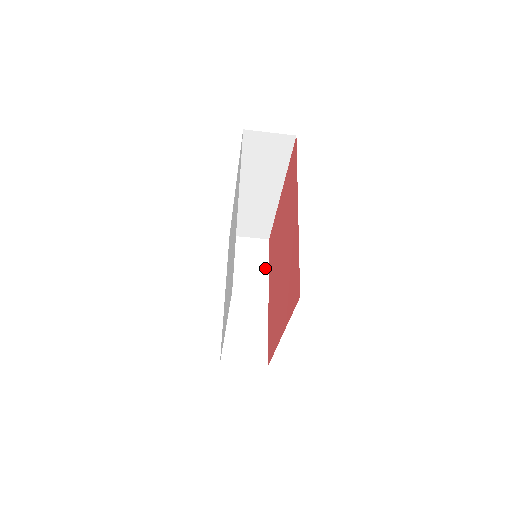
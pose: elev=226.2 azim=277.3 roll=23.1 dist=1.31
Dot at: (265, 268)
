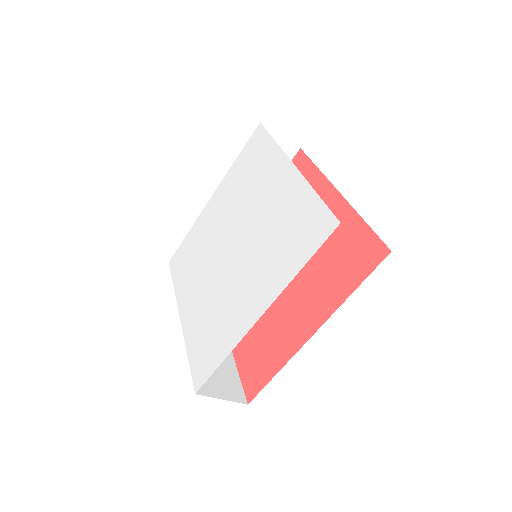
Dot at: occluded
